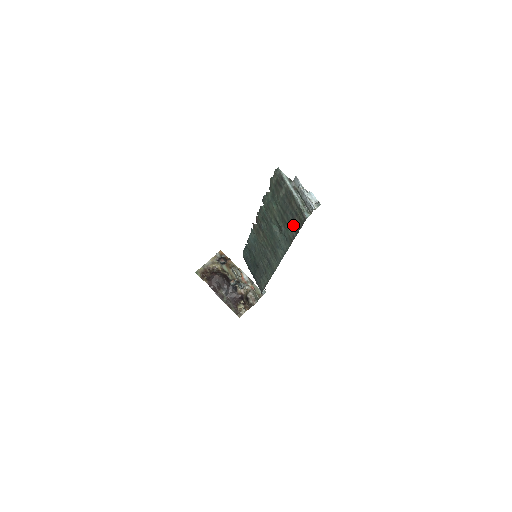
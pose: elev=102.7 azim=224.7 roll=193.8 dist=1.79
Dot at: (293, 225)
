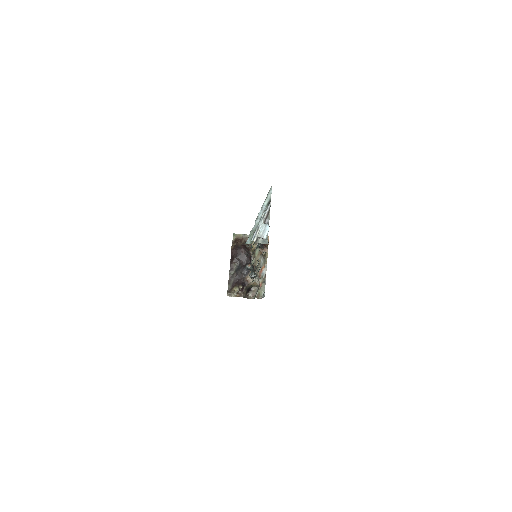
Dot at: occluded
